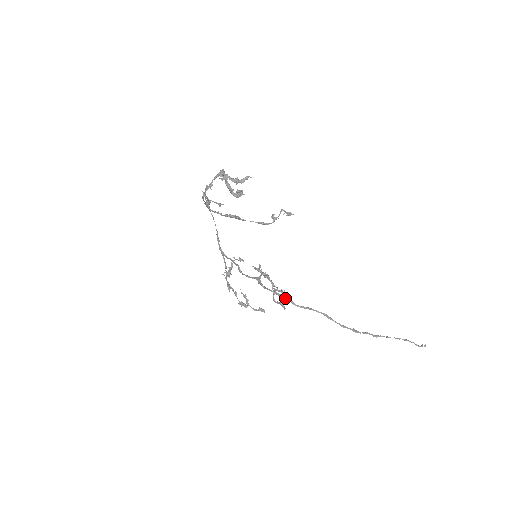
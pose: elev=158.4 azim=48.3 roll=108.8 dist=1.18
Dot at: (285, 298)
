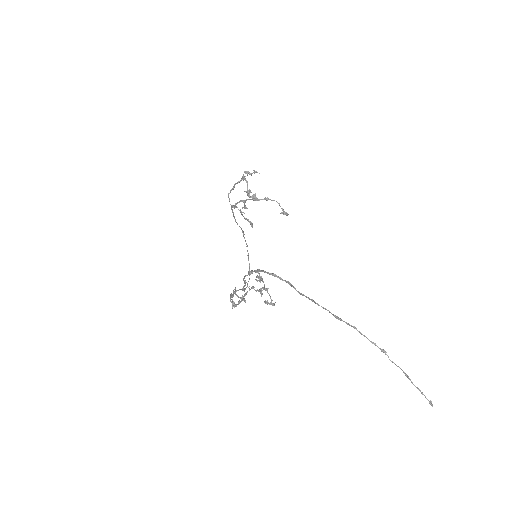
Dot at: occluded
